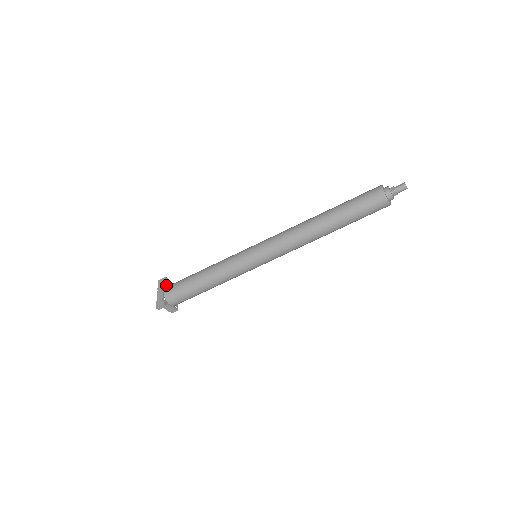
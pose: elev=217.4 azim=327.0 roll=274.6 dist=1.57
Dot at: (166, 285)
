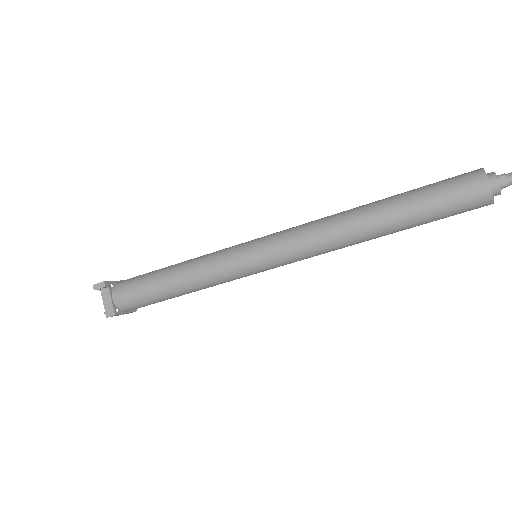
Dot at: occluded
